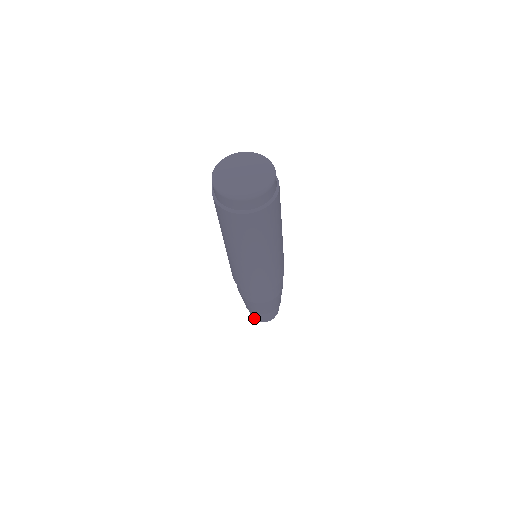
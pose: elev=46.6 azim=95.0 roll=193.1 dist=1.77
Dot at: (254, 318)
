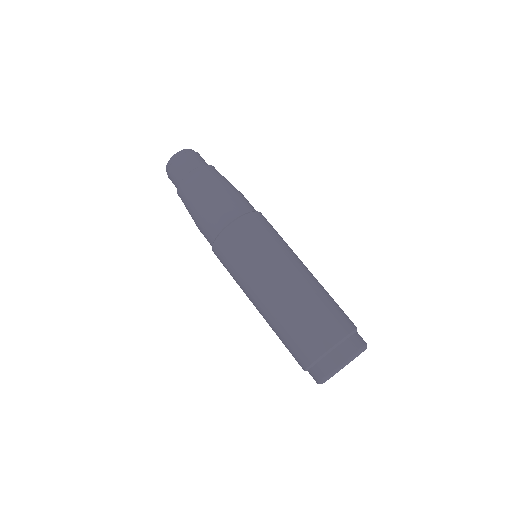
Dot at: (169, 178)
